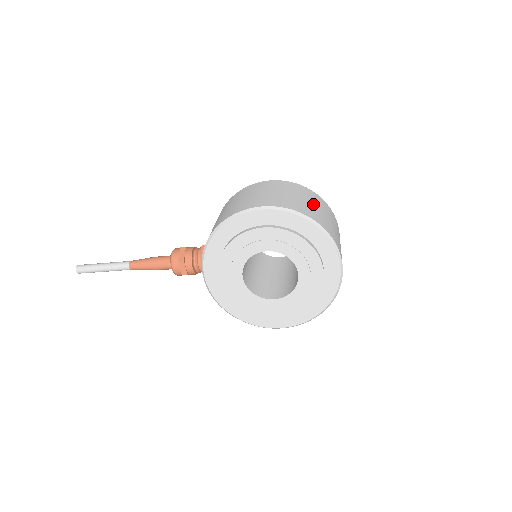
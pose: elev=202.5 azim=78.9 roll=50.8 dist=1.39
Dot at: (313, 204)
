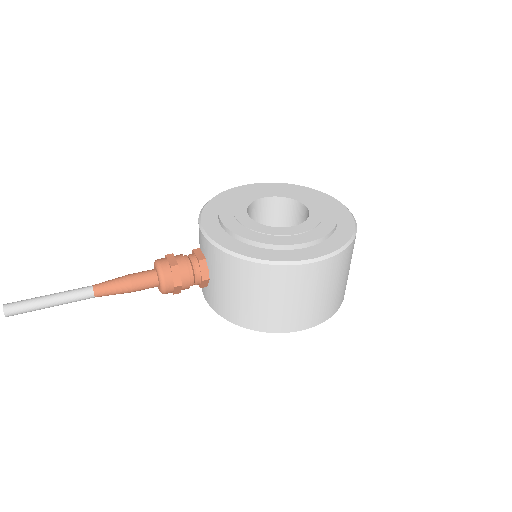
Dot at: occluded
